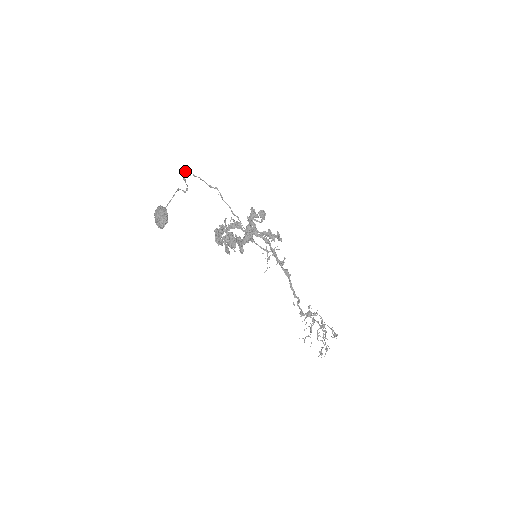
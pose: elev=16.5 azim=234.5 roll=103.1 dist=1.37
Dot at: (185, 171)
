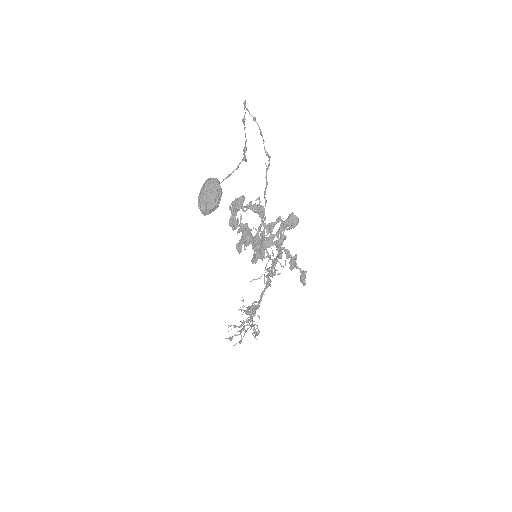
Dot at: occluded
